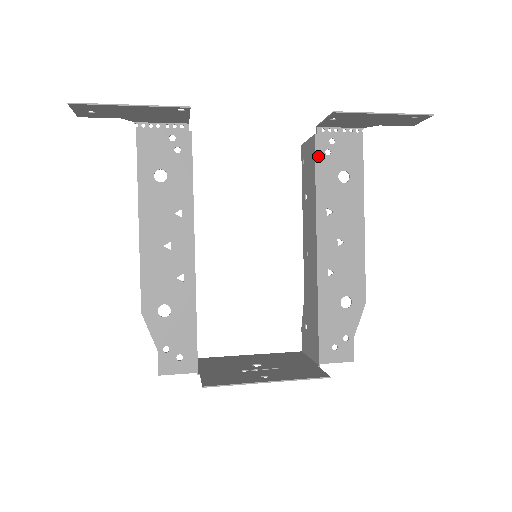
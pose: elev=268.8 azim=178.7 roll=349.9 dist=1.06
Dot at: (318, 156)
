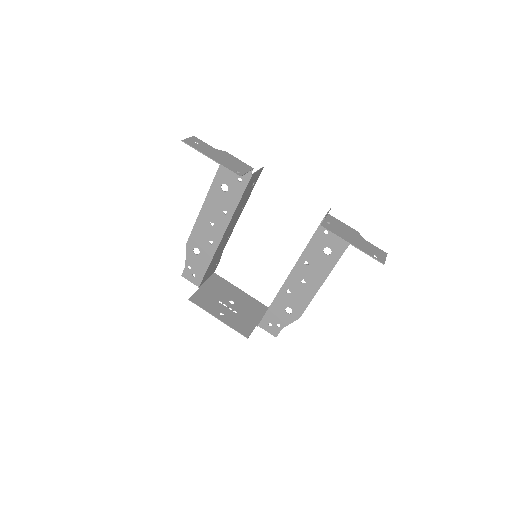
Dot at: (318, 231)
